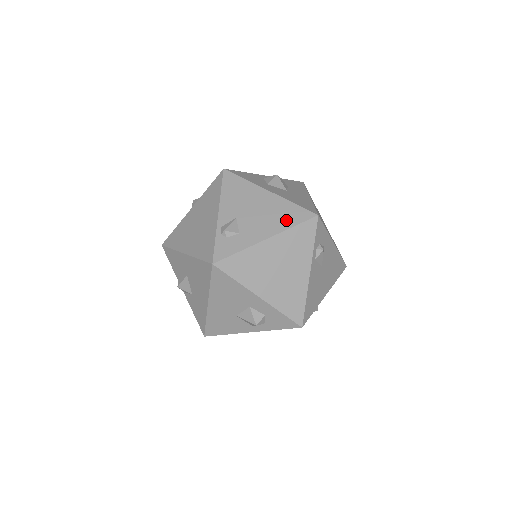
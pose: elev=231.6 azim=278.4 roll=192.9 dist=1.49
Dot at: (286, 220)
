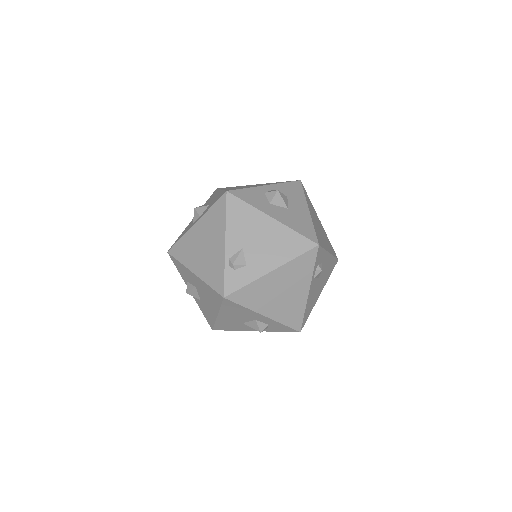
Dot at: (289, 251)
